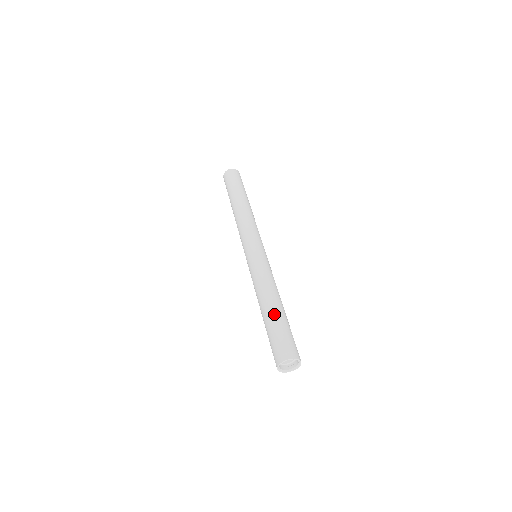
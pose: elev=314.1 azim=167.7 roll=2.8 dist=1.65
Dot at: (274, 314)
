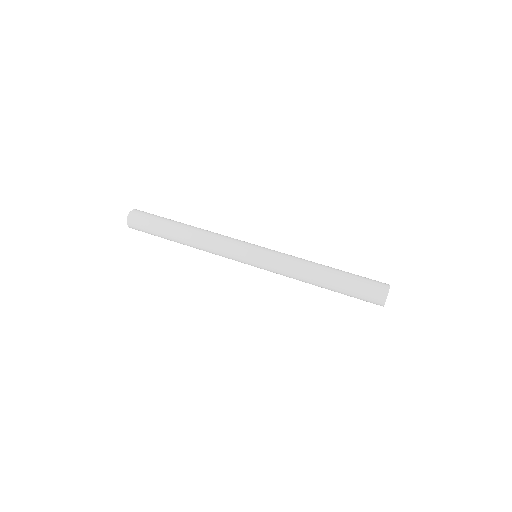
Dot at: (340, 271)
